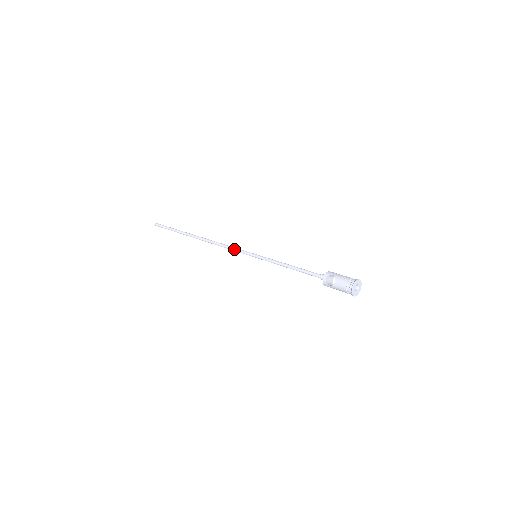
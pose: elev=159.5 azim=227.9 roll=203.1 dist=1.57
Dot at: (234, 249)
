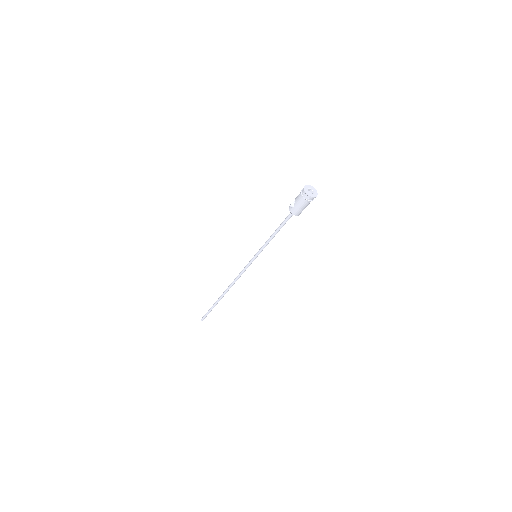
Dot at: occluded
